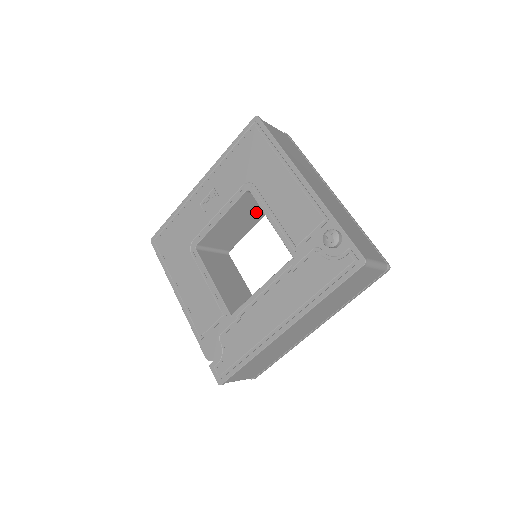
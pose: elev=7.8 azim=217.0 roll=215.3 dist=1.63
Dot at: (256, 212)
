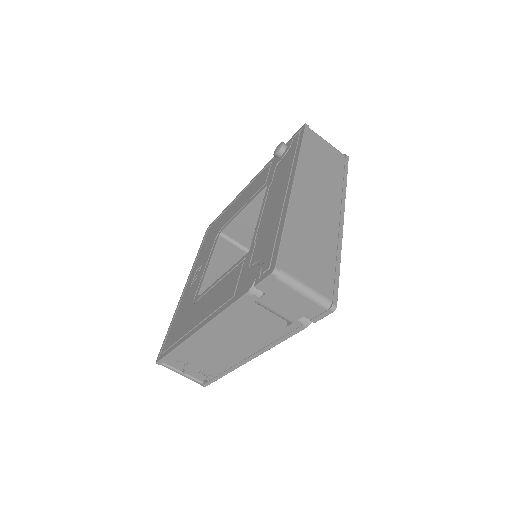
Dot at: occluded
